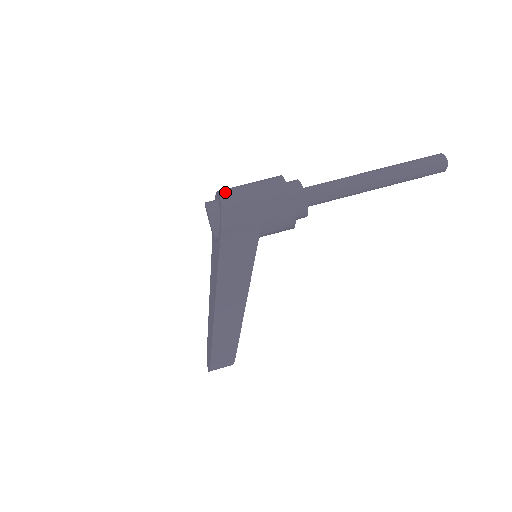
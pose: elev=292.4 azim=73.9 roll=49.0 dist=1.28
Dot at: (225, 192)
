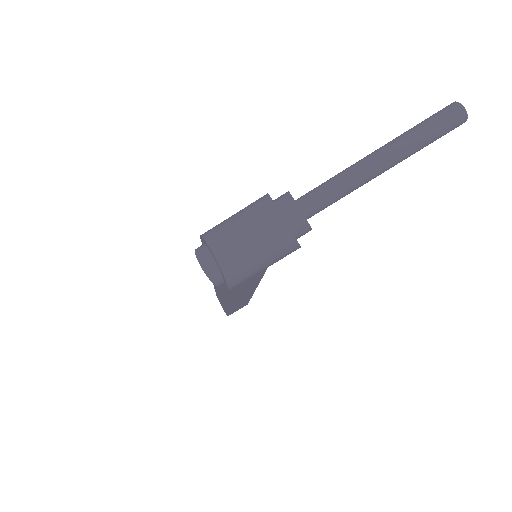
Dot at: (220, 254)
